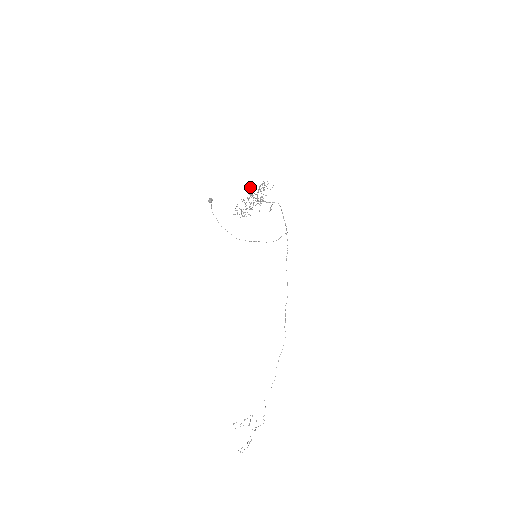
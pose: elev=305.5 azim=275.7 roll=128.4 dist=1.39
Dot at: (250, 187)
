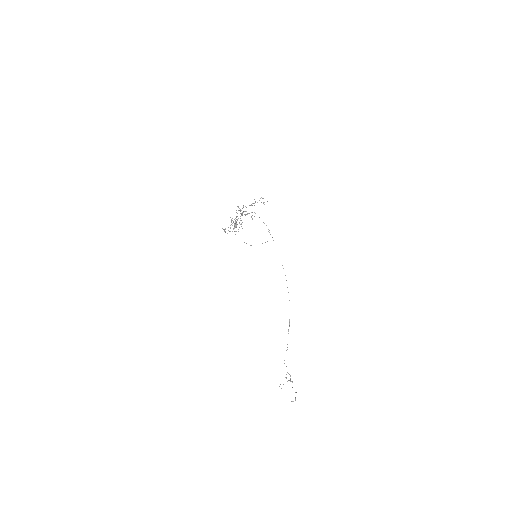
Dot at: occluded
